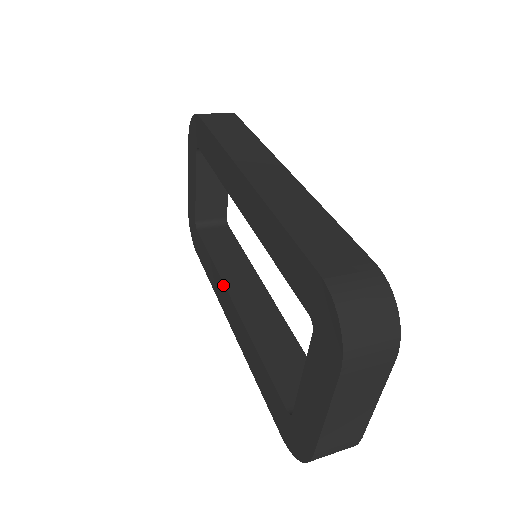
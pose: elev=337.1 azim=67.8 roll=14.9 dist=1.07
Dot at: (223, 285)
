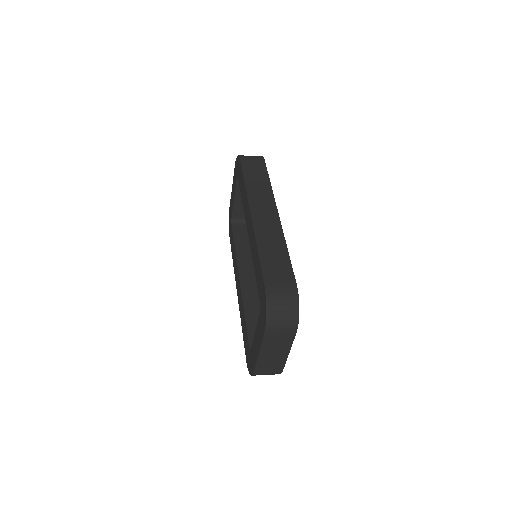
Dot at: (237, 267)
